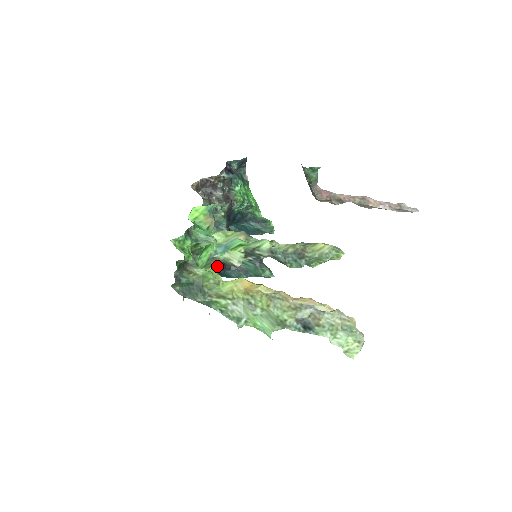
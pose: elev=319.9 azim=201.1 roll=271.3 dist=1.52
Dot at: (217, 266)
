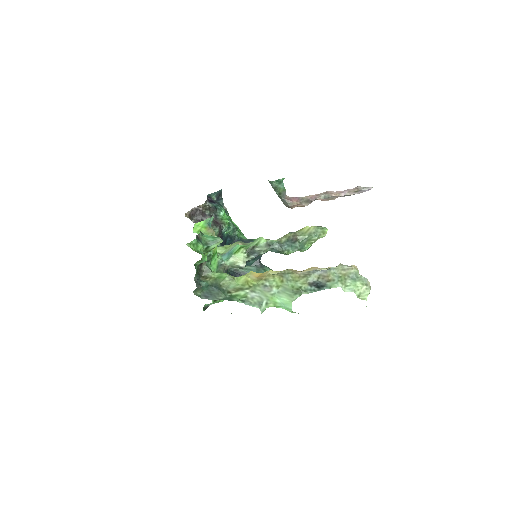
Dot at: occluded
